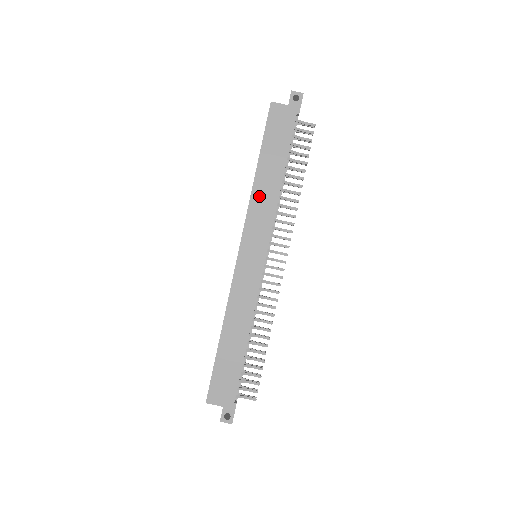
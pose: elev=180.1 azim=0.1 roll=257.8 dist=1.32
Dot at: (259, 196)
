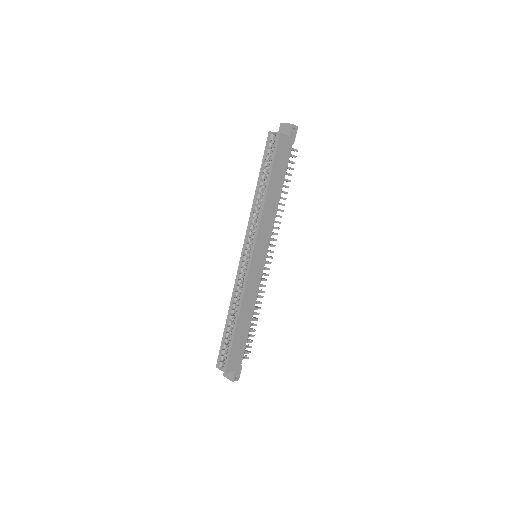
Dot at: (267, 211)
